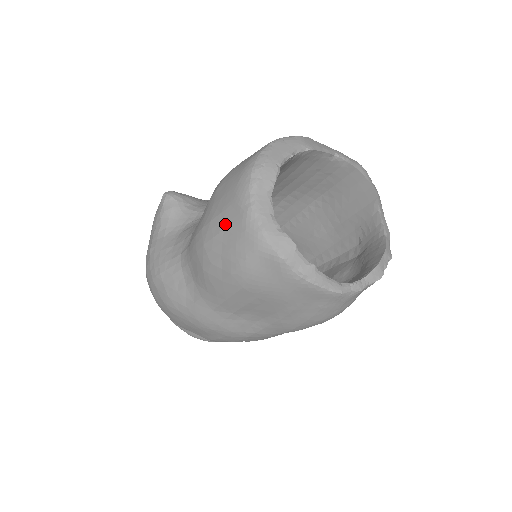
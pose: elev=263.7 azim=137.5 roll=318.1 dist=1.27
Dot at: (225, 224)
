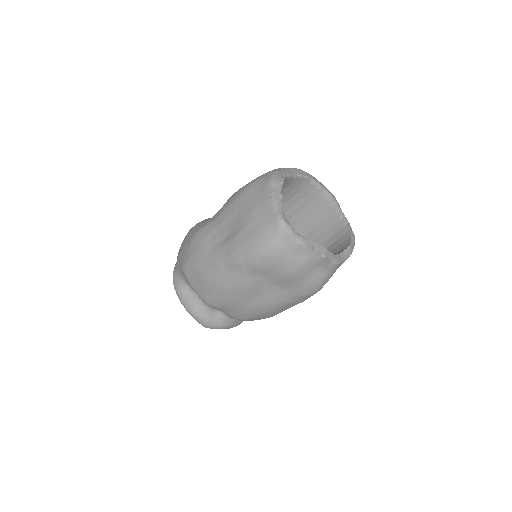
Dot at: occluded
